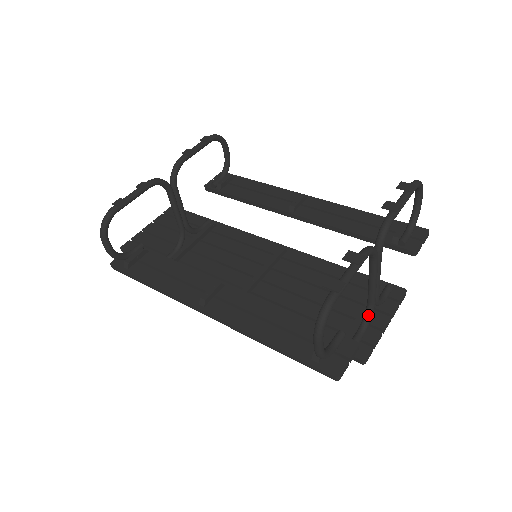
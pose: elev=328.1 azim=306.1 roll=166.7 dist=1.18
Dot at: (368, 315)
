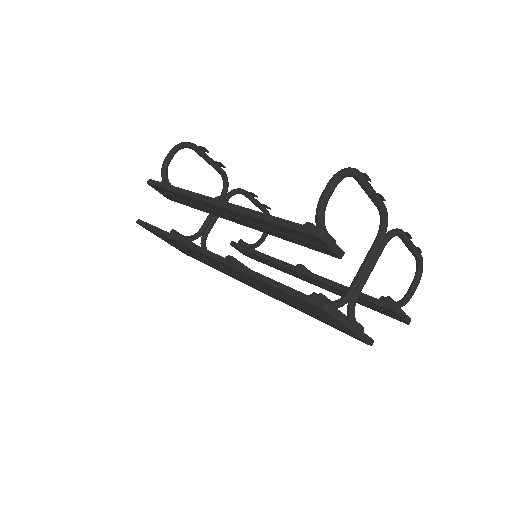
Dot at: (343, 298)
